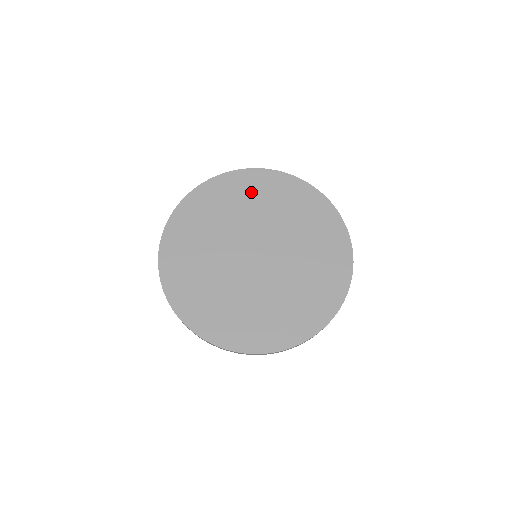
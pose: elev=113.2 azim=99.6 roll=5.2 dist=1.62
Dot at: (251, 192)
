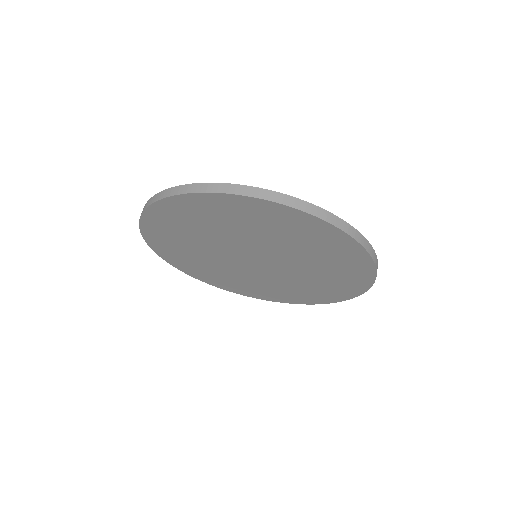
Dot at: (279, 226)
